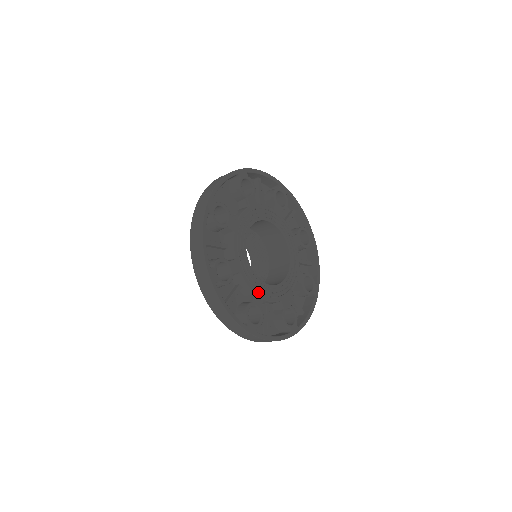
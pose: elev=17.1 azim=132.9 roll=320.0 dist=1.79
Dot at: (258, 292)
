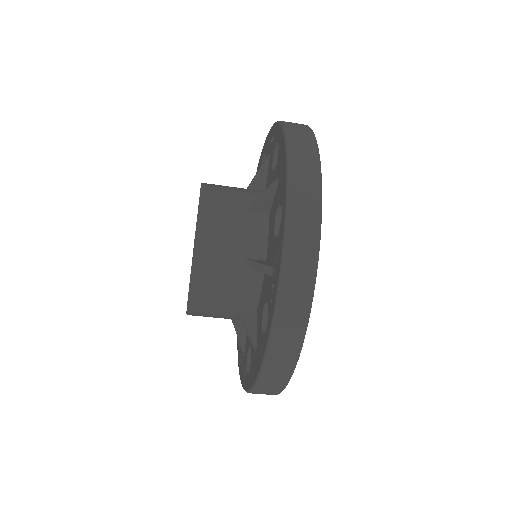
Dot at: occluded
